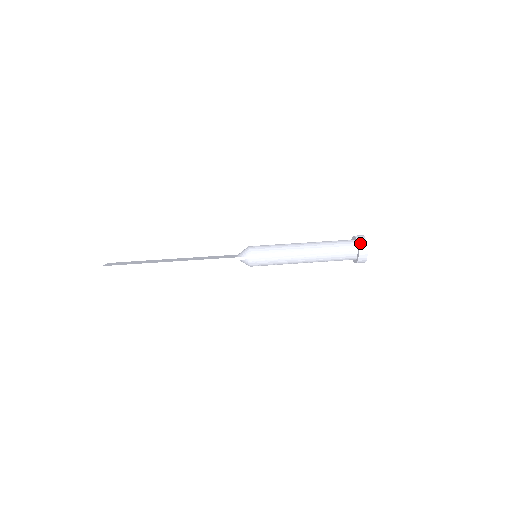
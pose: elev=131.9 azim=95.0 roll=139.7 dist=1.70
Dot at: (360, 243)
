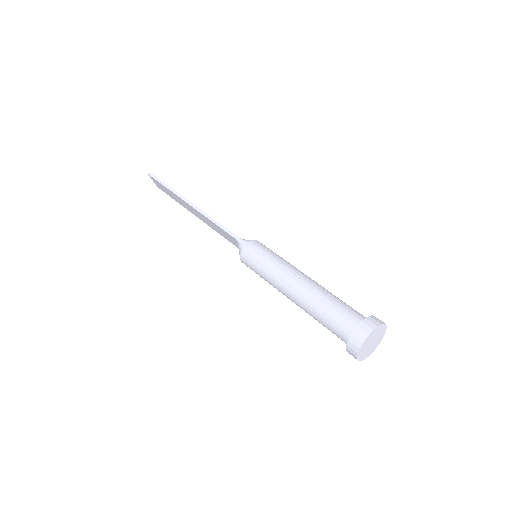
Dot at: (369, 319)
